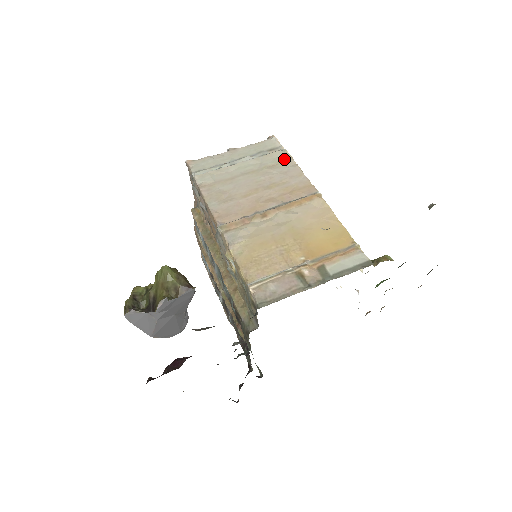
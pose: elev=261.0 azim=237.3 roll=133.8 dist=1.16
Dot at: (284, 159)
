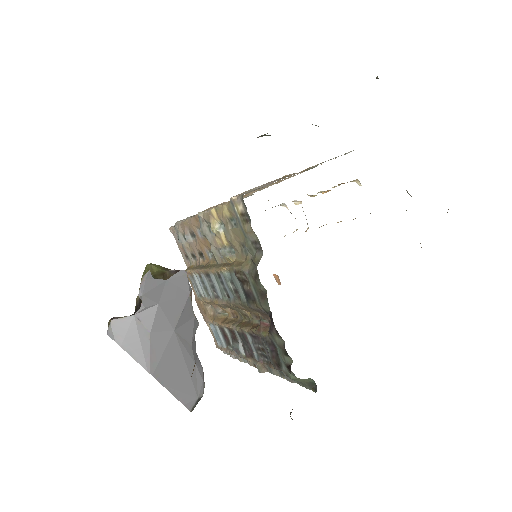
Dot at: occluded
